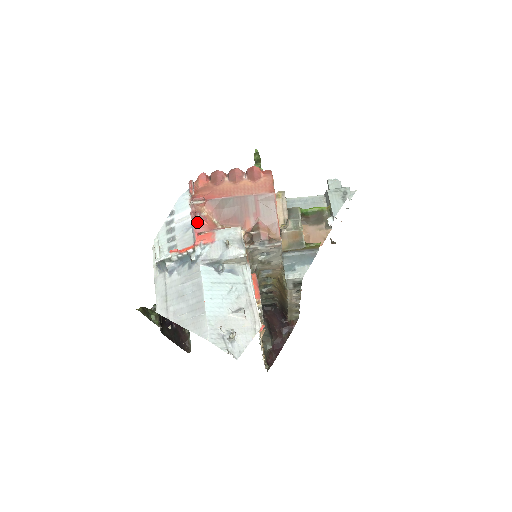
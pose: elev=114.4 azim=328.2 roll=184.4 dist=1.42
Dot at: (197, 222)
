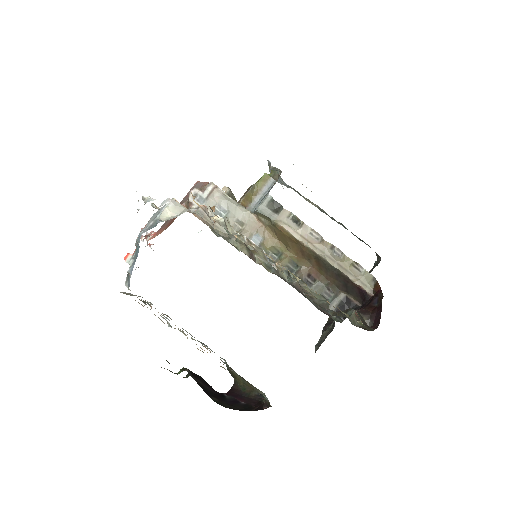
Dot at: occluded
